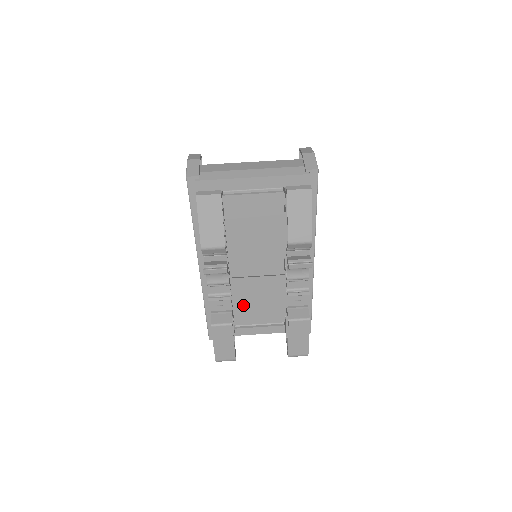
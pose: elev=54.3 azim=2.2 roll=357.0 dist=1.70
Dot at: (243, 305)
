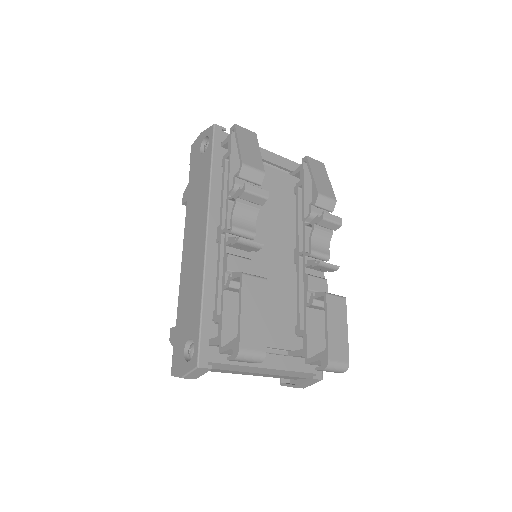
Dot at: occluded
